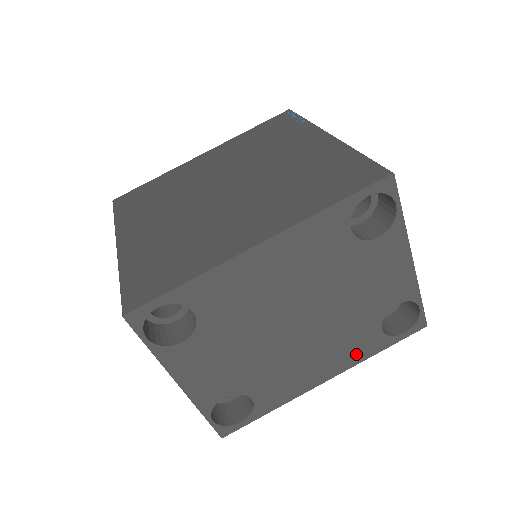
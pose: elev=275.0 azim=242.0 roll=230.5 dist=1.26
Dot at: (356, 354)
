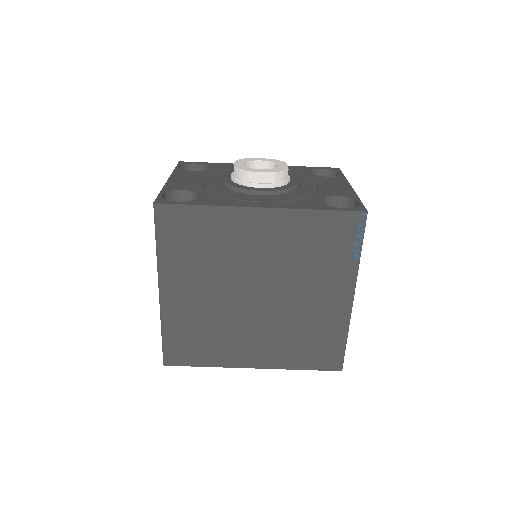
Dot at: occluded
